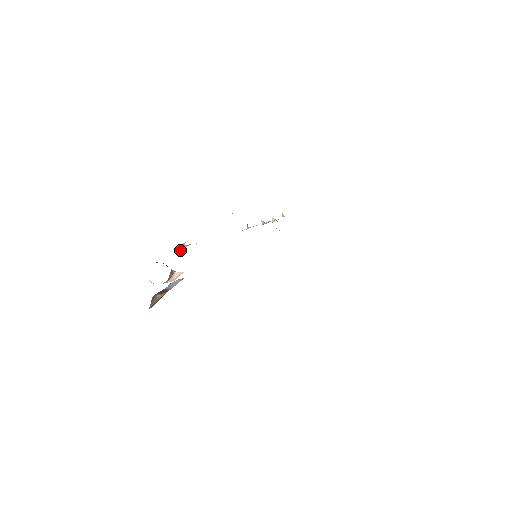
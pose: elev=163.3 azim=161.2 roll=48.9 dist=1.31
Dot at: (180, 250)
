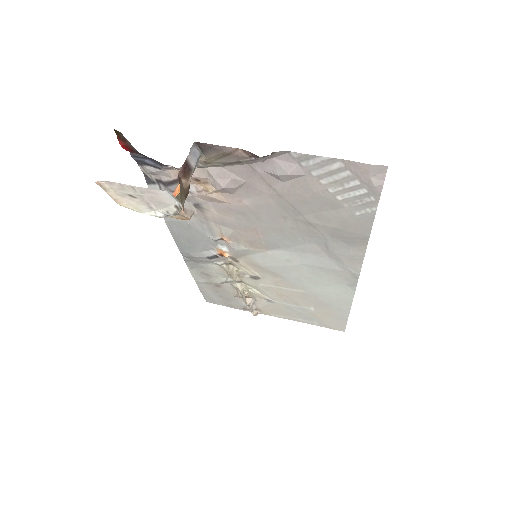
Dot at: occluded
